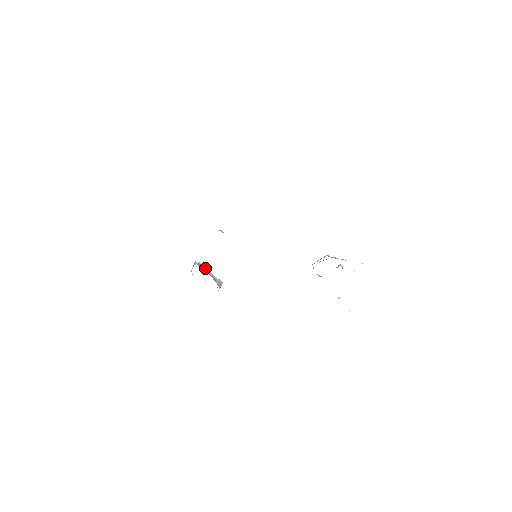
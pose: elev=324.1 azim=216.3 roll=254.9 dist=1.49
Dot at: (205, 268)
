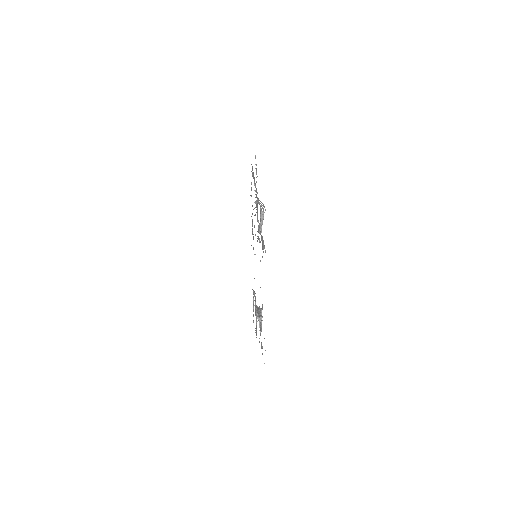
Dot at: (259, 309)
